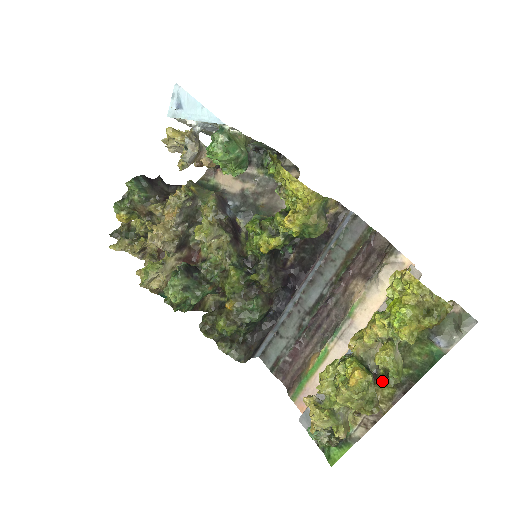
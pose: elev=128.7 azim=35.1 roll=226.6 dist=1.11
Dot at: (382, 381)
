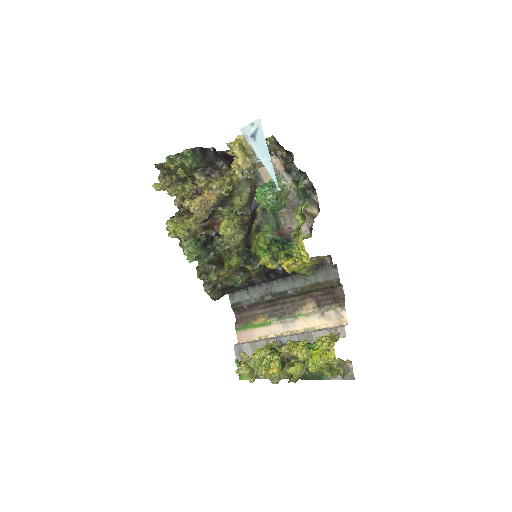
Dot at: (289, 365)
